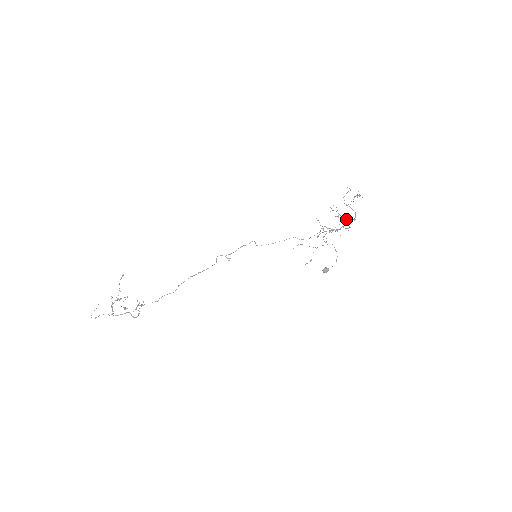
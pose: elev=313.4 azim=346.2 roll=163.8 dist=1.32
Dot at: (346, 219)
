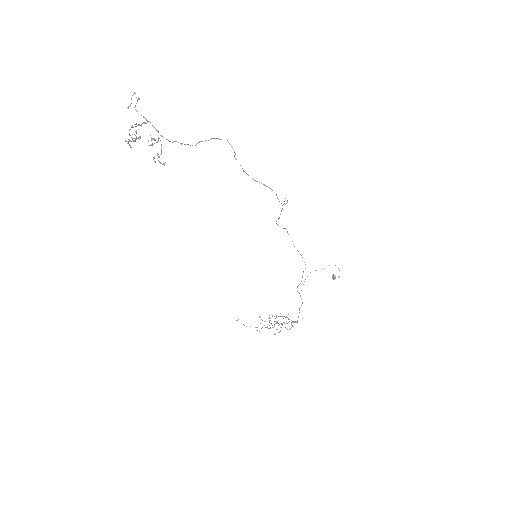
Dot at: occluded
